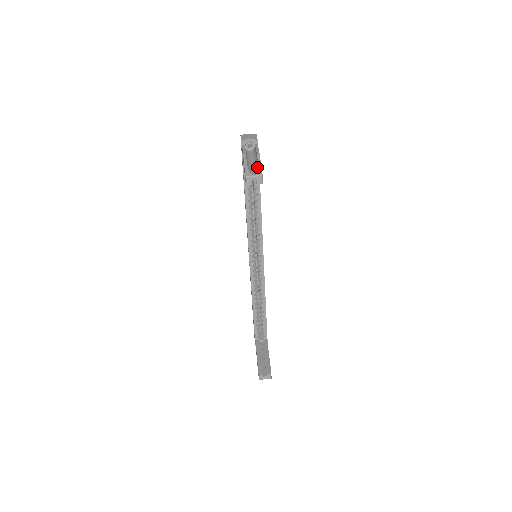
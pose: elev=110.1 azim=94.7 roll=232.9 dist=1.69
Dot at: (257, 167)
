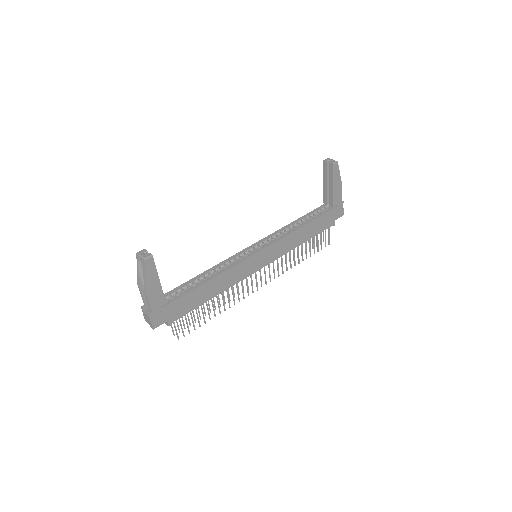
Dot at: (337, 170)
